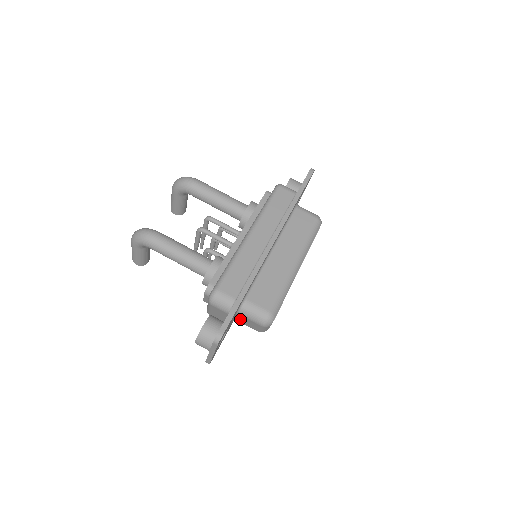
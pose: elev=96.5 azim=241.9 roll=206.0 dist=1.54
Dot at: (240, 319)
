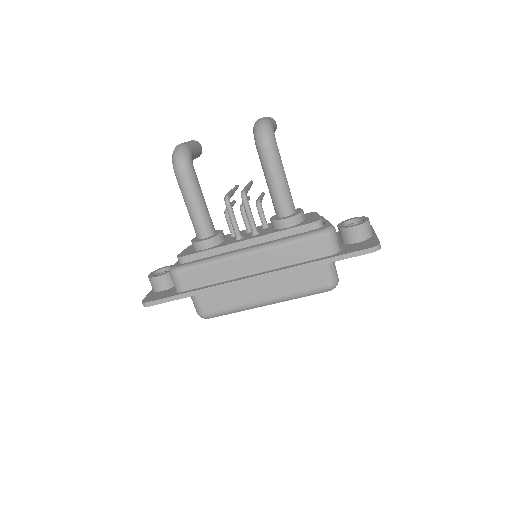
Dot at: occluded
